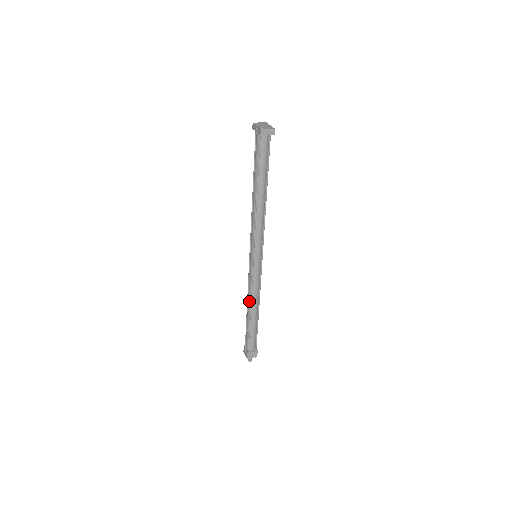
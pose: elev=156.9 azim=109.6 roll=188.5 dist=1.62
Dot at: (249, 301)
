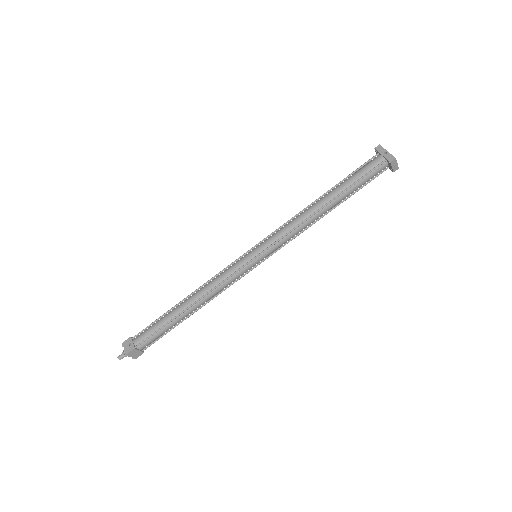
Dot at: (201, 294)
